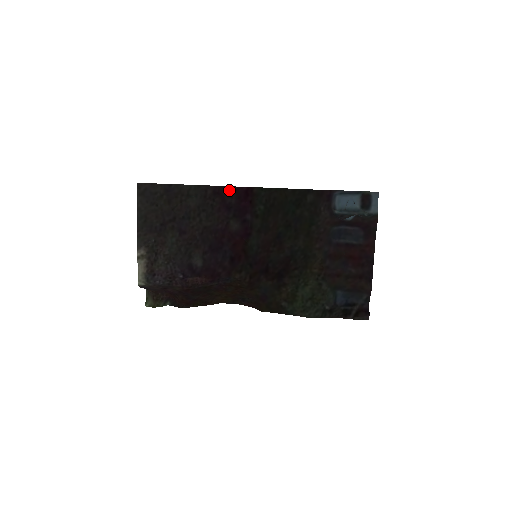
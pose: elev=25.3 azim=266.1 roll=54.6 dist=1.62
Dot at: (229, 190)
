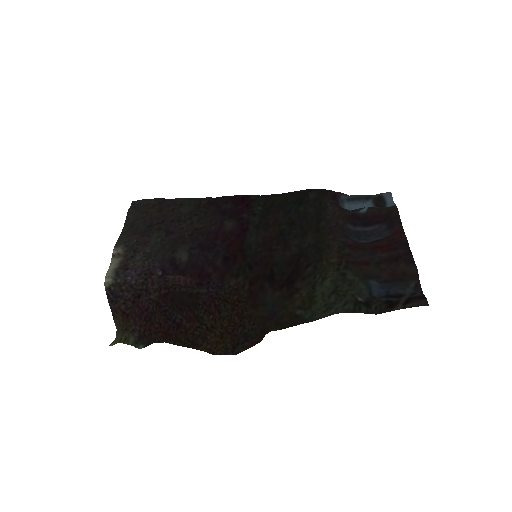
Dot at: (224, 198)
